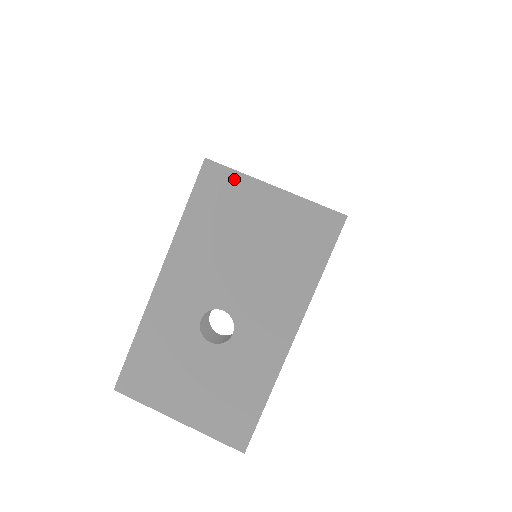
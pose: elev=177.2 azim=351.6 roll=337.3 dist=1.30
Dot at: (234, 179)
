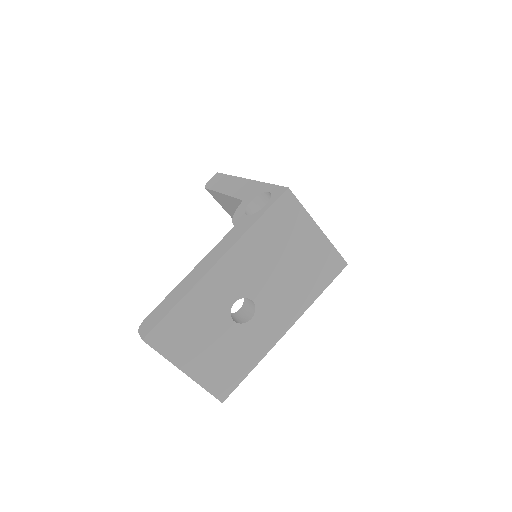
Dot at: (299, 212)
